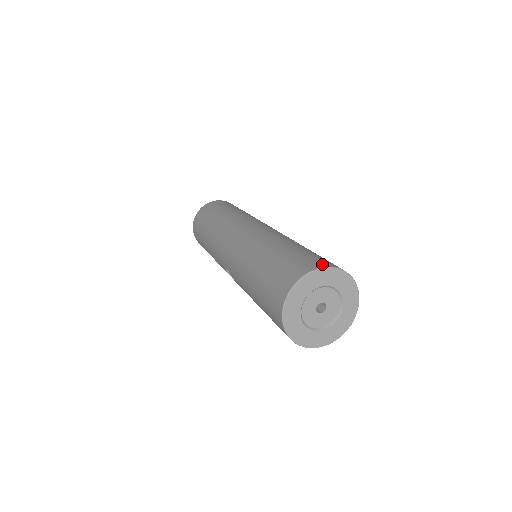
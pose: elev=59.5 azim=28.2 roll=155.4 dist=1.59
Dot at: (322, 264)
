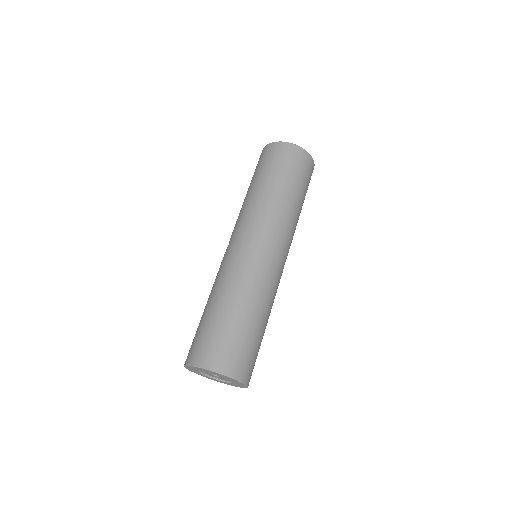
Dot at: (238, 374)
